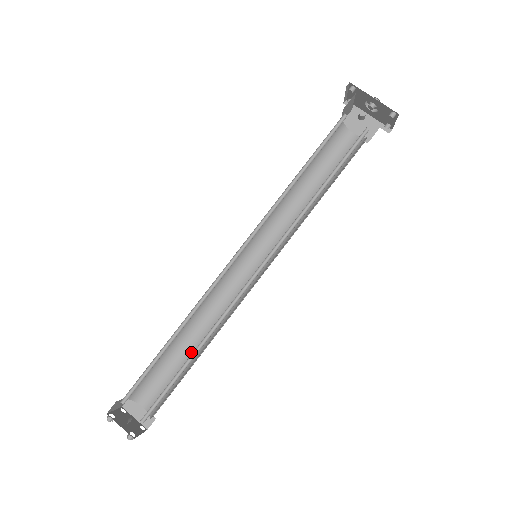
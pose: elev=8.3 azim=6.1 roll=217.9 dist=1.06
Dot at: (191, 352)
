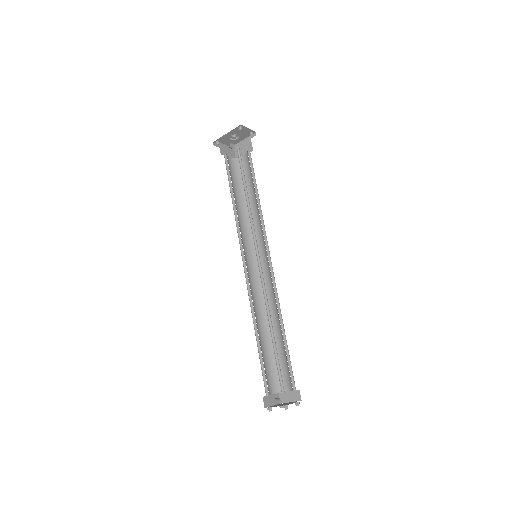
Dot at: (280, 336)
